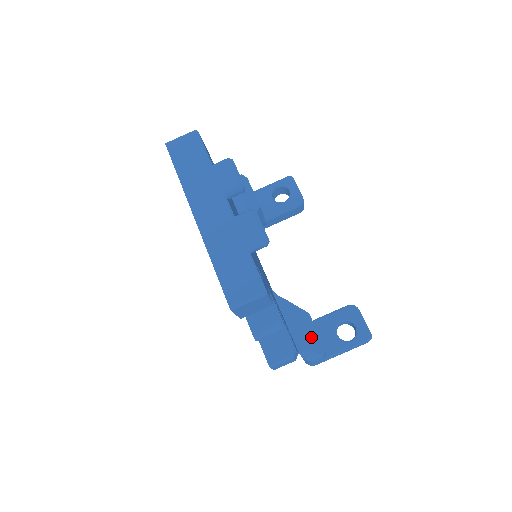
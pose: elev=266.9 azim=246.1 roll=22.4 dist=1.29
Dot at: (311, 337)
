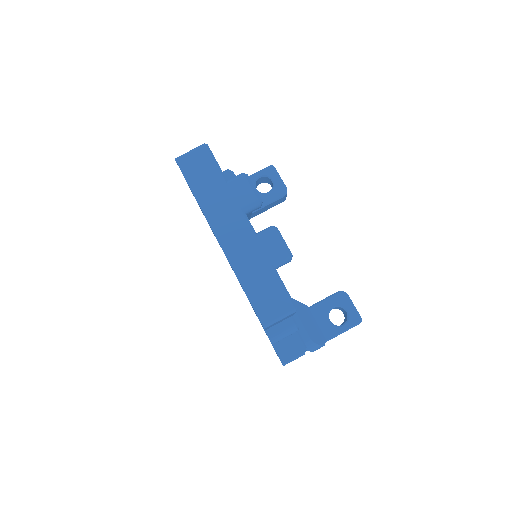
Dot at: (312, 329)
